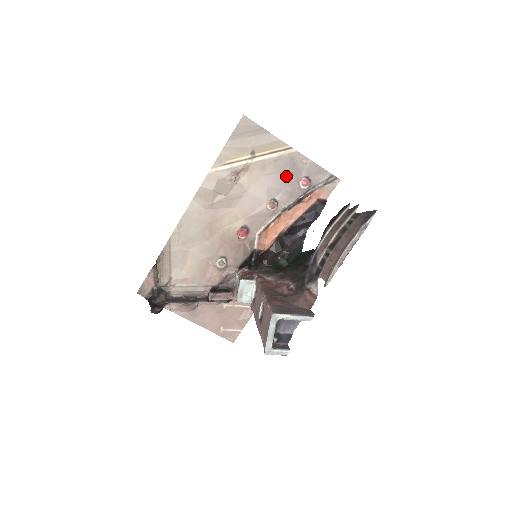
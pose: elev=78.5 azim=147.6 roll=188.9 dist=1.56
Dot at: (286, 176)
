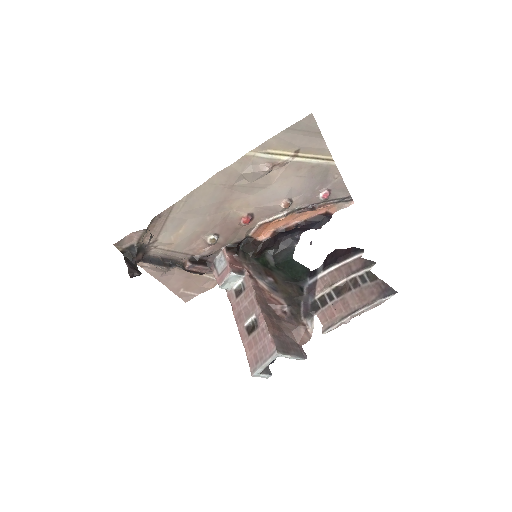
Dot at: (313, 183)
